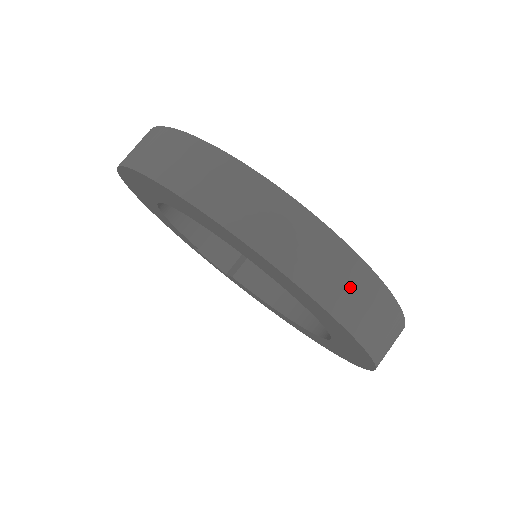
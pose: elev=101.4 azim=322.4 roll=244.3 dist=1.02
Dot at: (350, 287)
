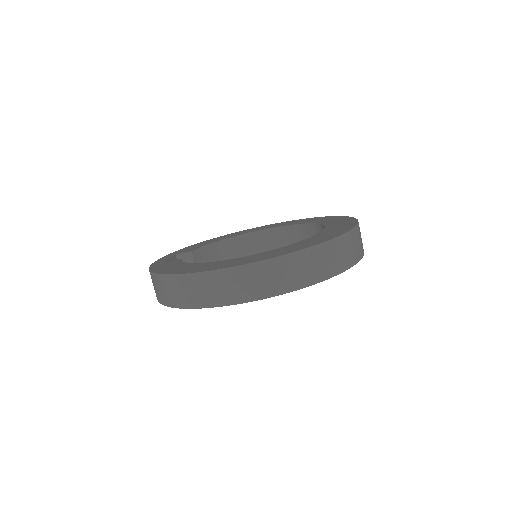
Dot at: occluded
